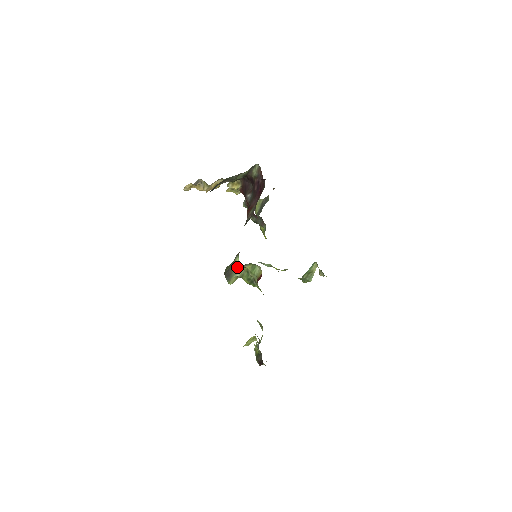
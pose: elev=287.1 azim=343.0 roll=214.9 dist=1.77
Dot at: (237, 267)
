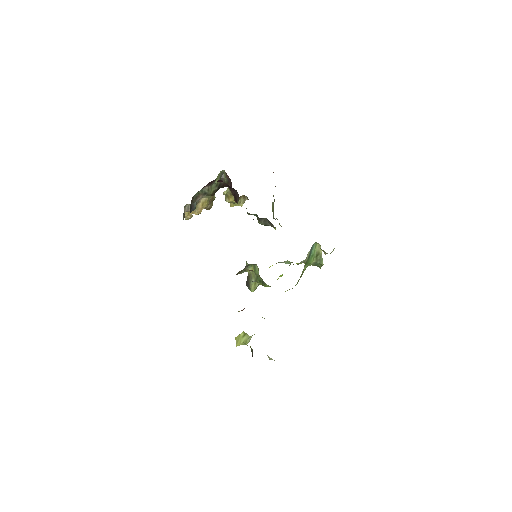
Dot at: (250, 273)
